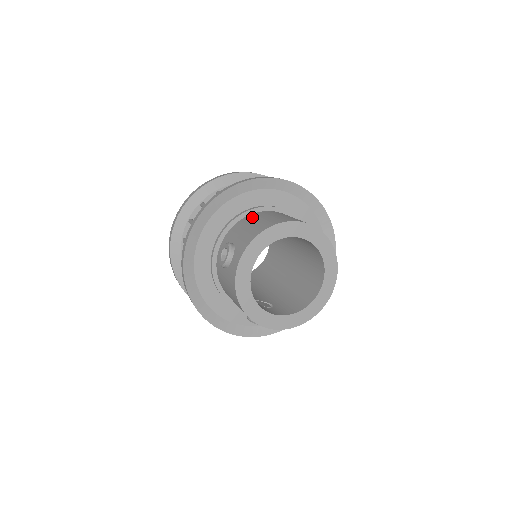
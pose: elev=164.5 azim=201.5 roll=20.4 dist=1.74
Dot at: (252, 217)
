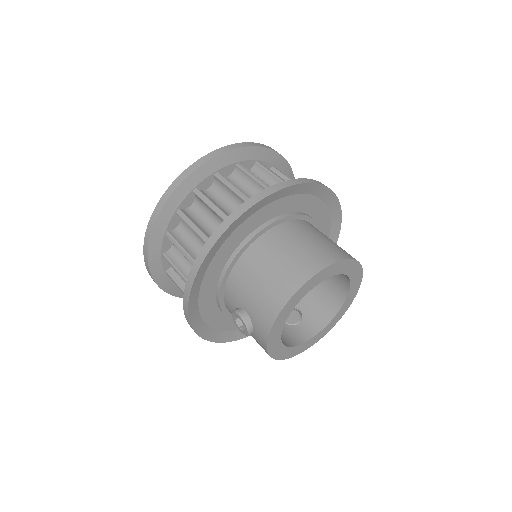
Dot at: (249, 264)
